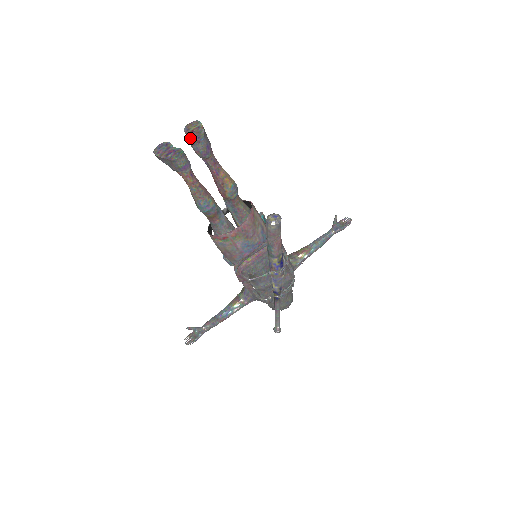
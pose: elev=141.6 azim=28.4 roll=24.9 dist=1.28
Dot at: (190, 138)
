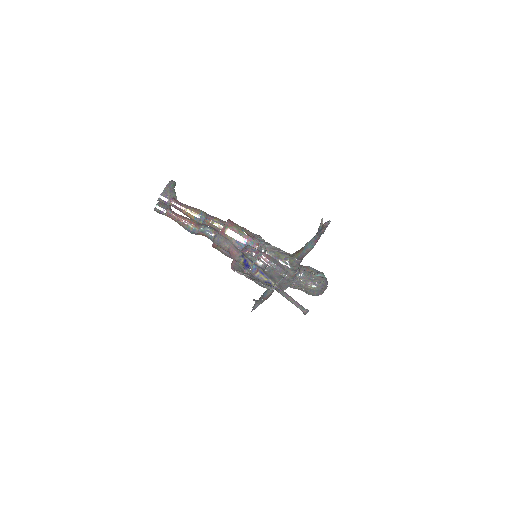
Dot at: occluded
